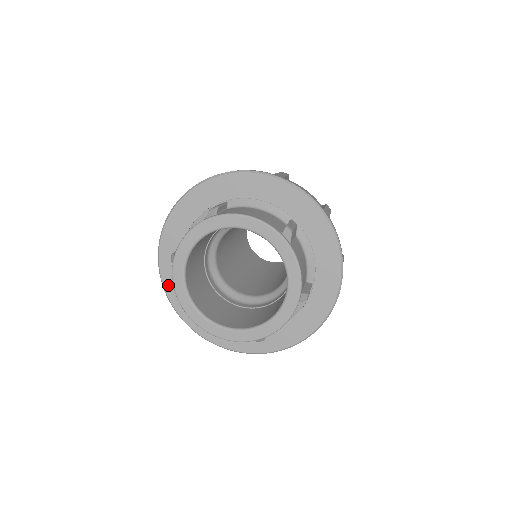
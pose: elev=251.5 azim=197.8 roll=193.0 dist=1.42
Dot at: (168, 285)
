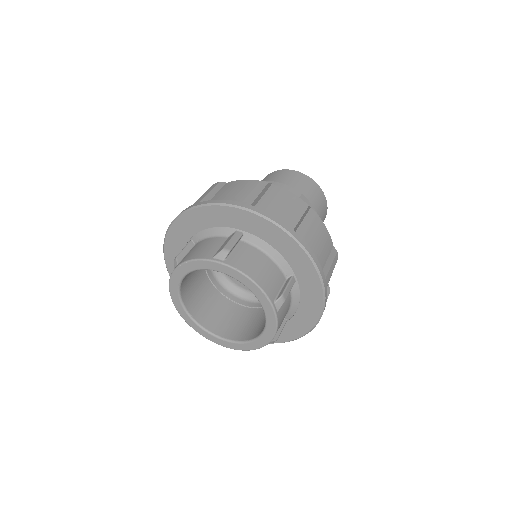
Dot at: (168, 255)
